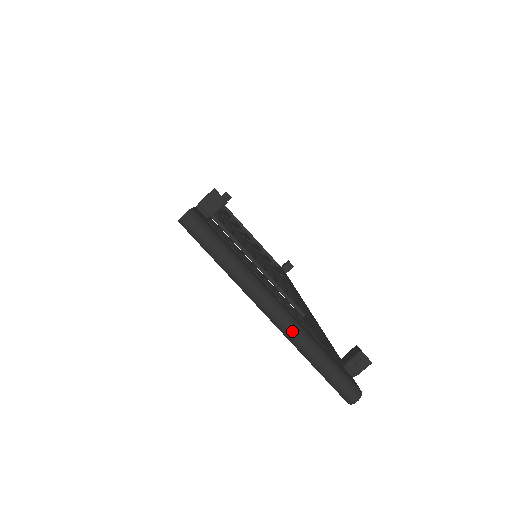
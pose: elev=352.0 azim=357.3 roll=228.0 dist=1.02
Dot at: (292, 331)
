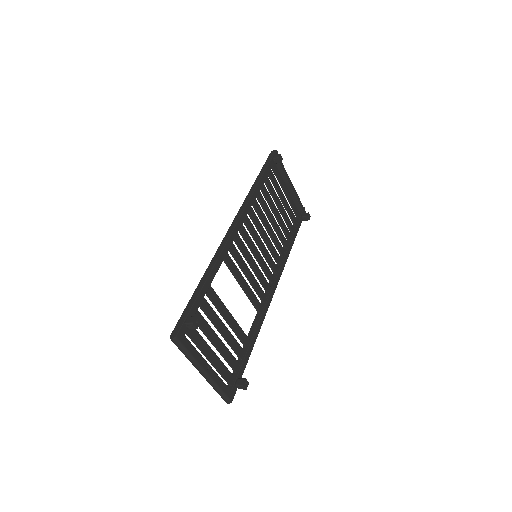
Dot at: (208, 381)
